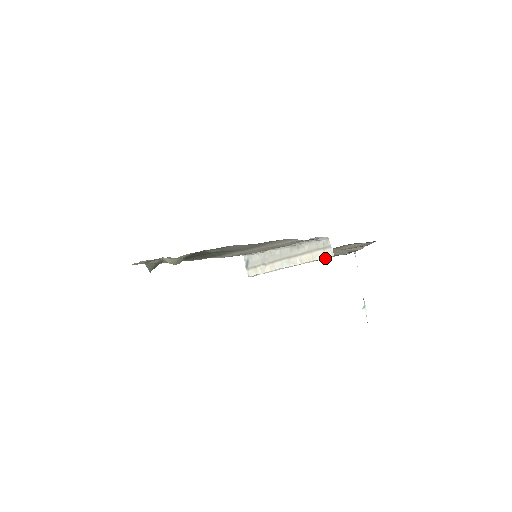
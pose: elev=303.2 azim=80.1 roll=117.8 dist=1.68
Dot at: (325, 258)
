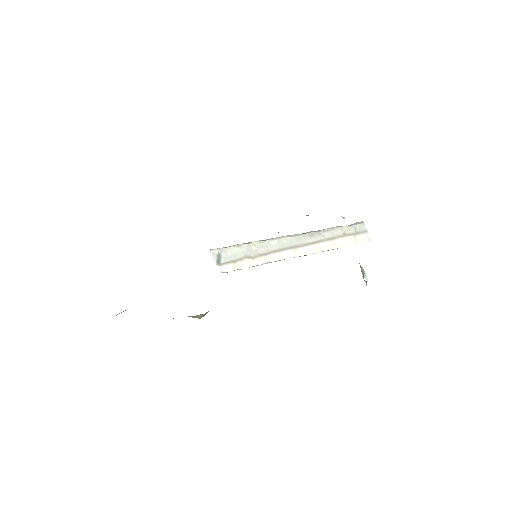
Dot at: (355, 244)
